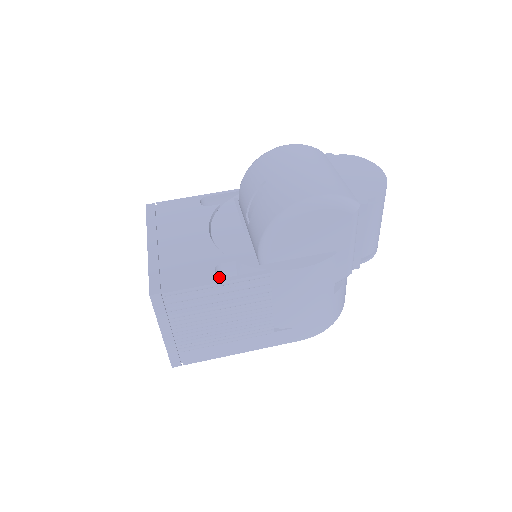
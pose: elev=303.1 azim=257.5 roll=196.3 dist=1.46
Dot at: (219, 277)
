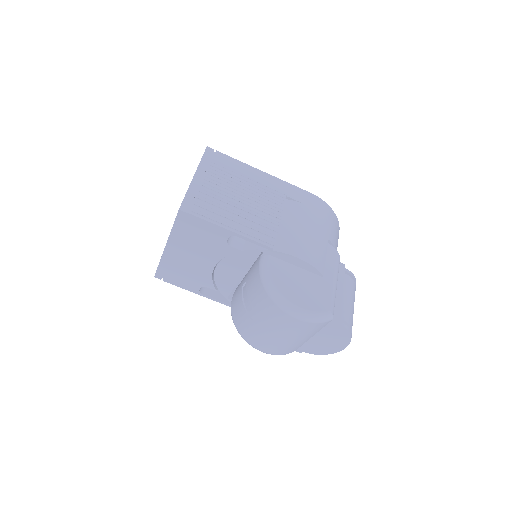
Dot at: (200, 293)
